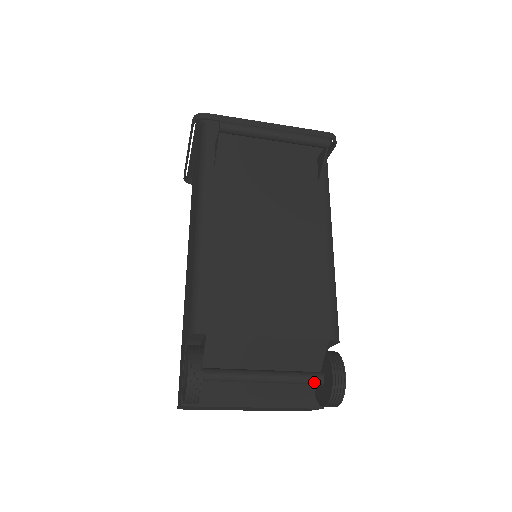
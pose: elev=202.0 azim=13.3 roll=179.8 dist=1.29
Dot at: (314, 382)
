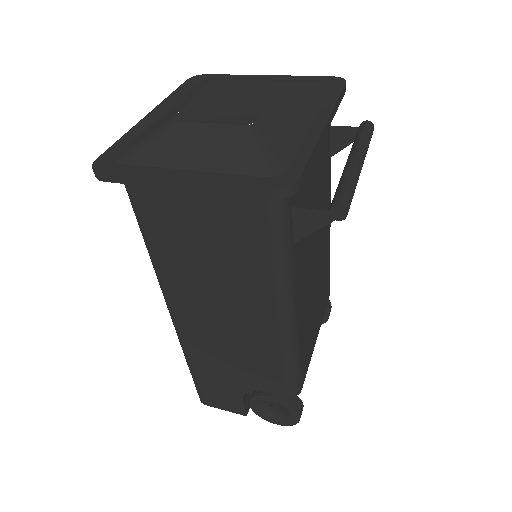
Dot at: occluded
